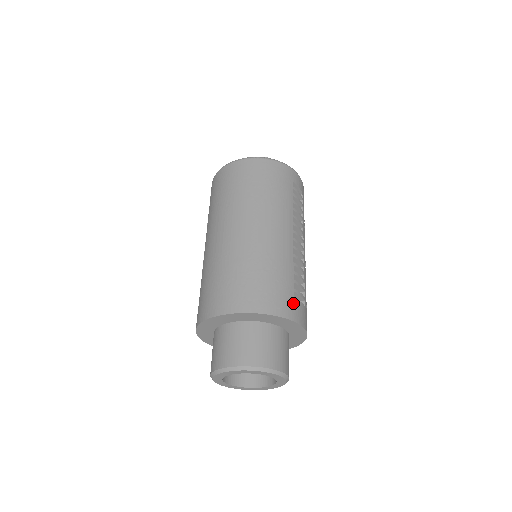
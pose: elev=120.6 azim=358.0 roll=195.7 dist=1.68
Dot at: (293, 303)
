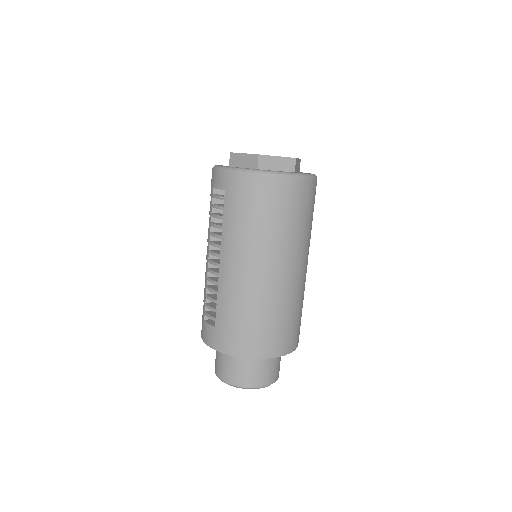
Dot at: occluded
